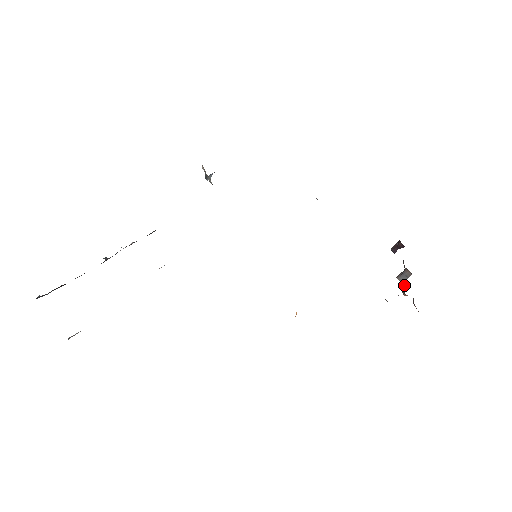
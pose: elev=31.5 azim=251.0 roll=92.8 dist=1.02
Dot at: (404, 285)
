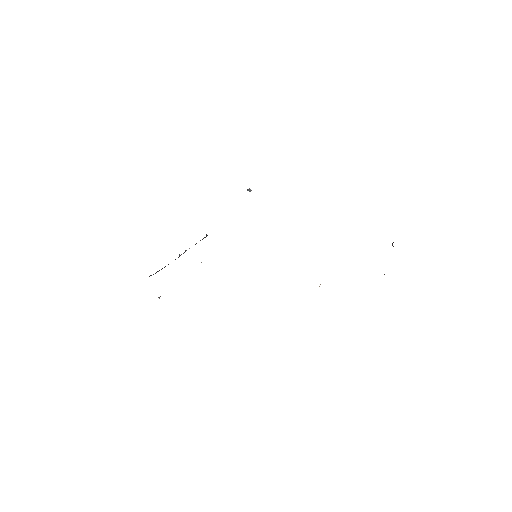
Dot at: occluded
